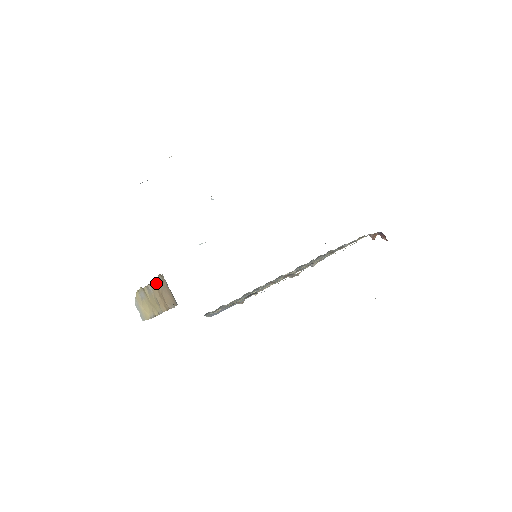
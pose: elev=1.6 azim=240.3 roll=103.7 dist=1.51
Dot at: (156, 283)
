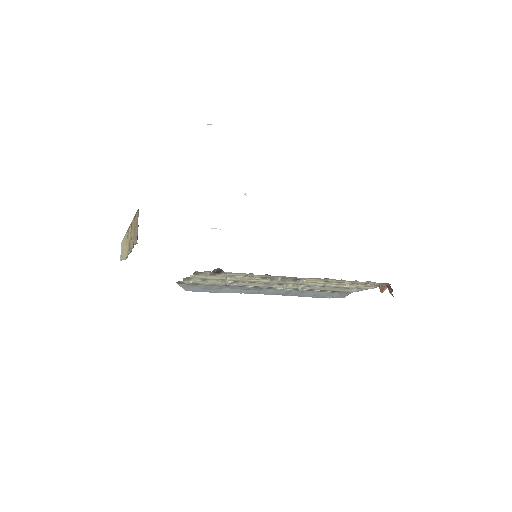
Dot at: (135, 218)
